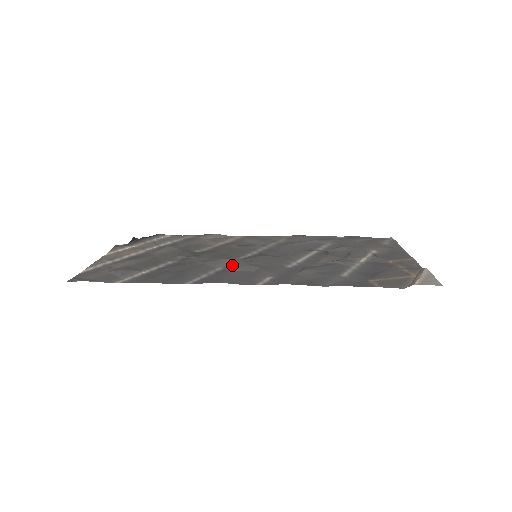
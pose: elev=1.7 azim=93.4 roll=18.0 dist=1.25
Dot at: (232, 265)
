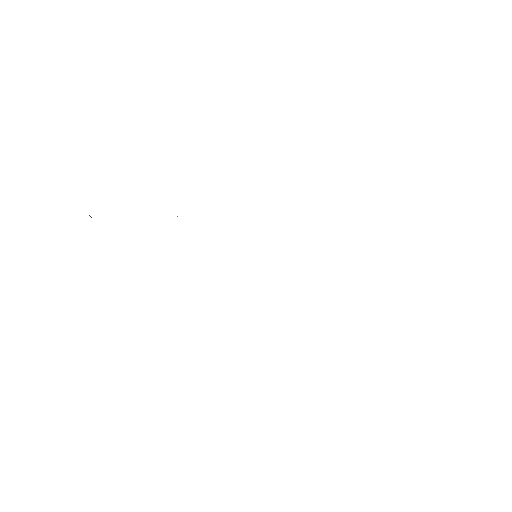
Dot at: occluded
